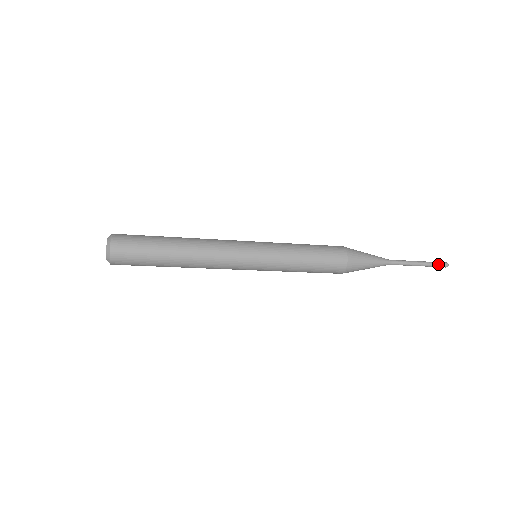
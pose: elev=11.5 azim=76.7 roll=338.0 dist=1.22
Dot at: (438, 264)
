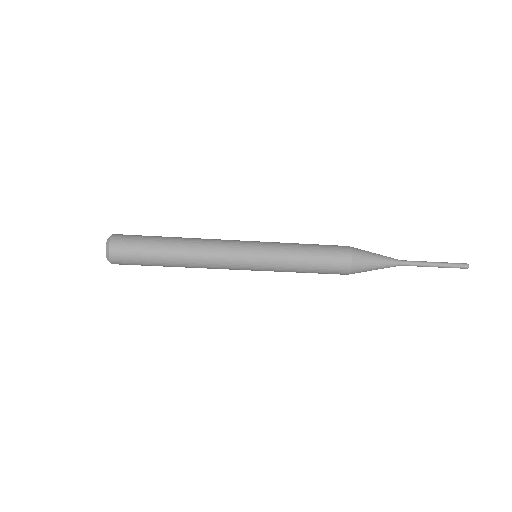
Dot at: (456, 263)
